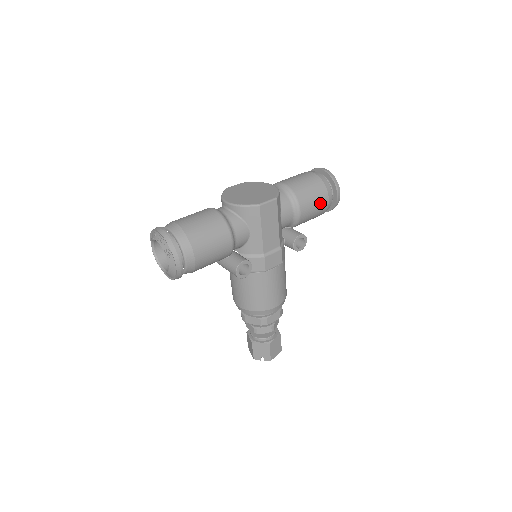
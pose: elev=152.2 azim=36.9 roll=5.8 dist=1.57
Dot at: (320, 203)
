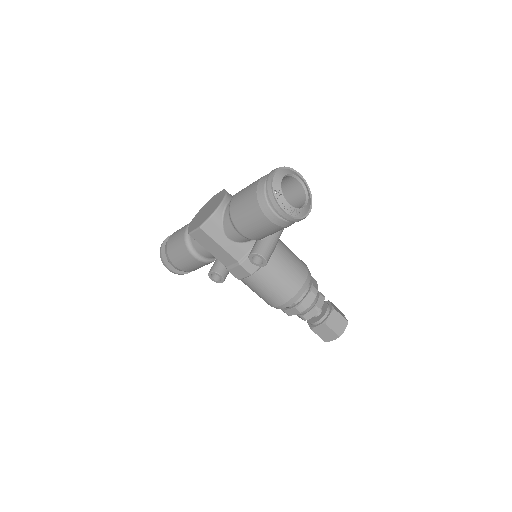
Dot at: (259, 223)
